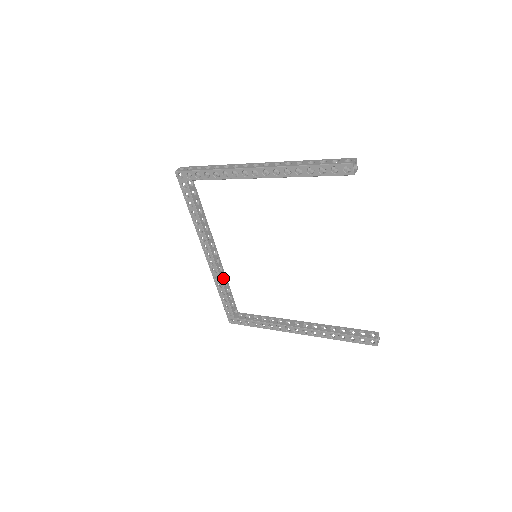
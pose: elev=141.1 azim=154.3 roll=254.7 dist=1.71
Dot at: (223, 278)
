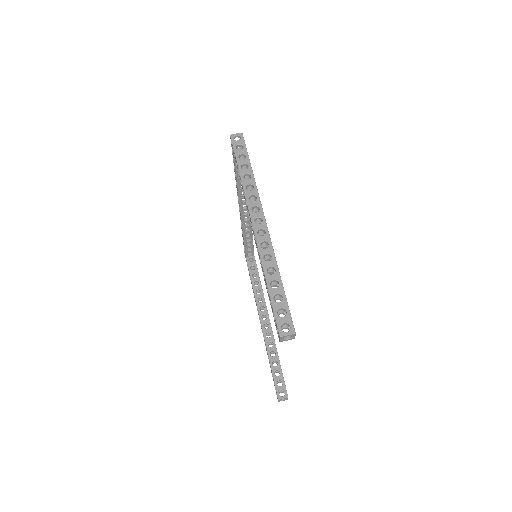
Dot at: (247, 230)
